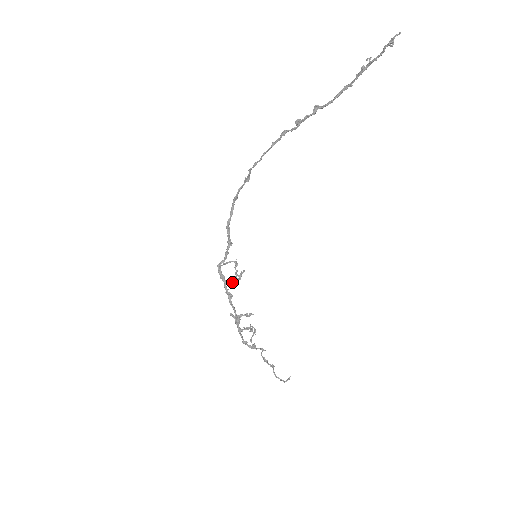
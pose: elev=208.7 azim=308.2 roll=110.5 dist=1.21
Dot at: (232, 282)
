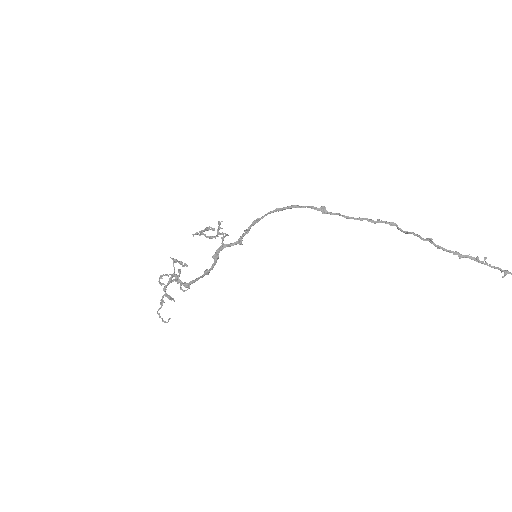
Dot at: (197, 232)
